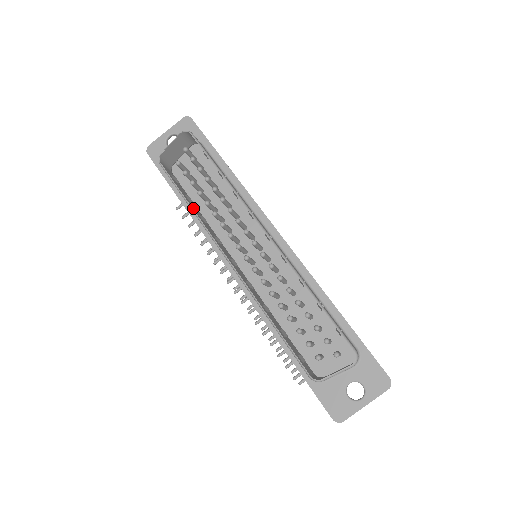
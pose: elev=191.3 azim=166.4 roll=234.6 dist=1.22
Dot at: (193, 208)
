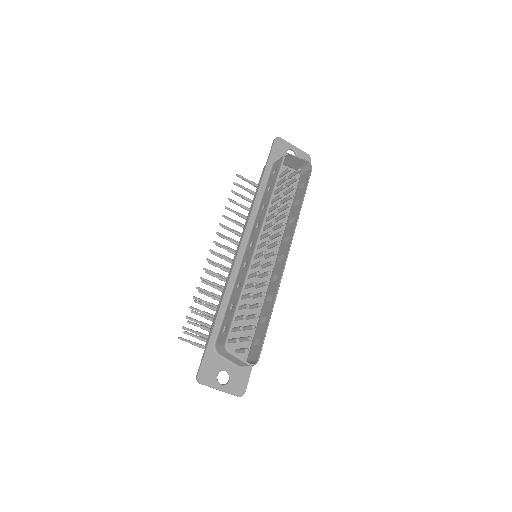
Dot at: (272, 197)
